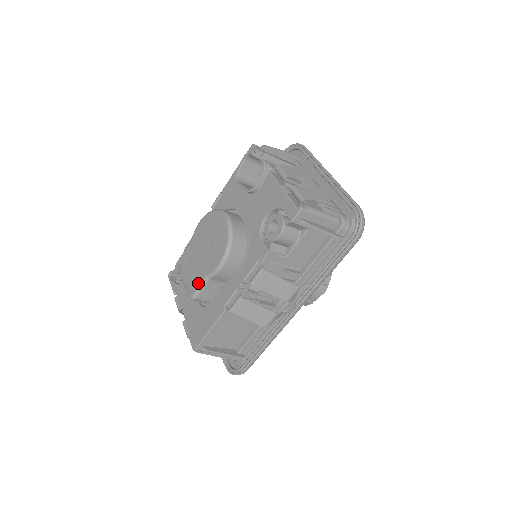
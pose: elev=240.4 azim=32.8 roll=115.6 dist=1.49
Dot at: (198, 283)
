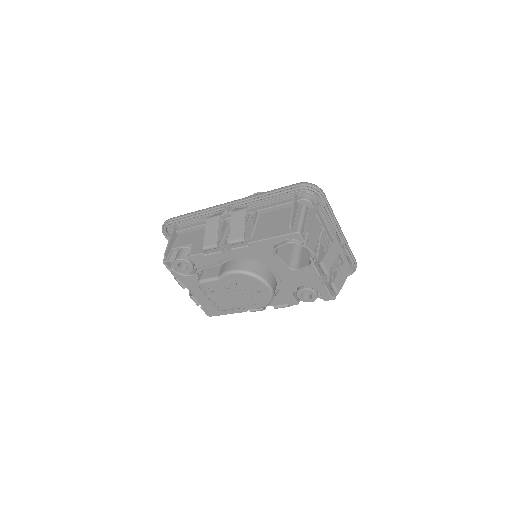
Dot at: (230, 307)
